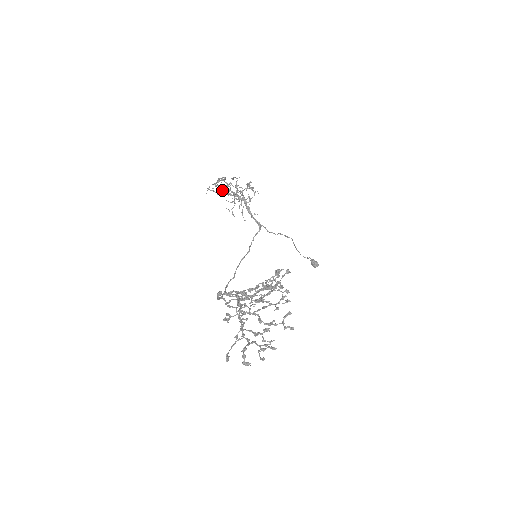
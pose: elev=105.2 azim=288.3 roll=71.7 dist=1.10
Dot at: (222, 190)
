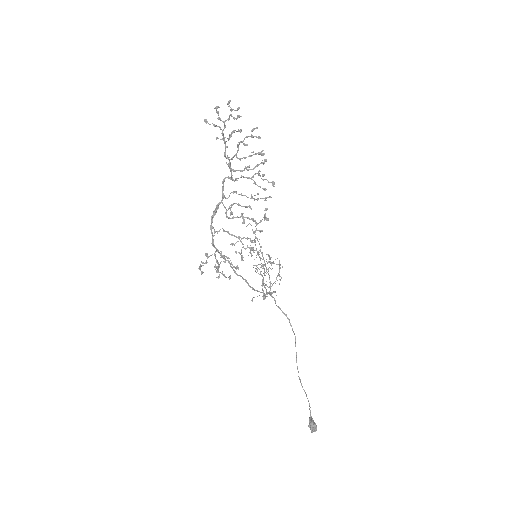
Dot at: occluded
